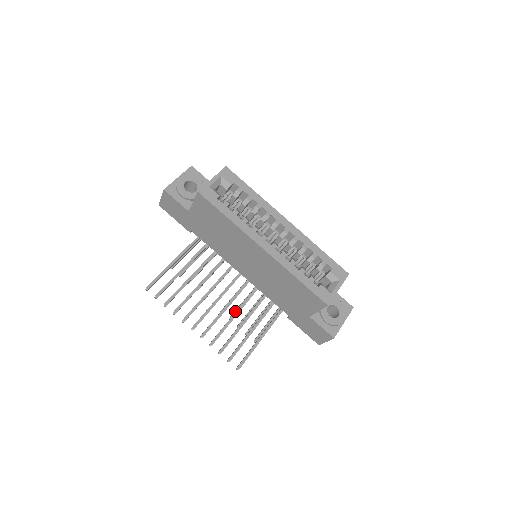
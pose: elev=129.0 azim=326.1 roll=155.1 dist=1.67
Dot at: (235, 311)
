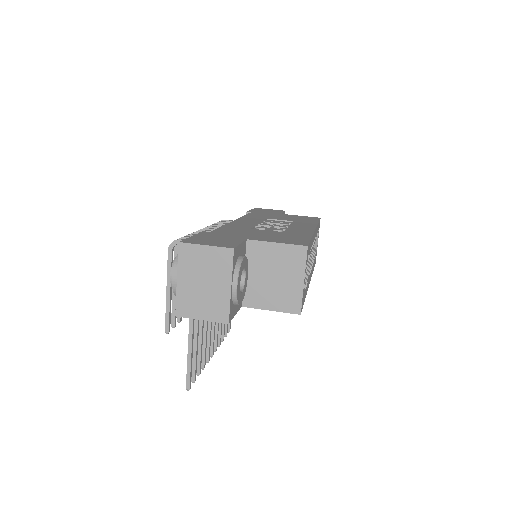
Dot at: occluded
